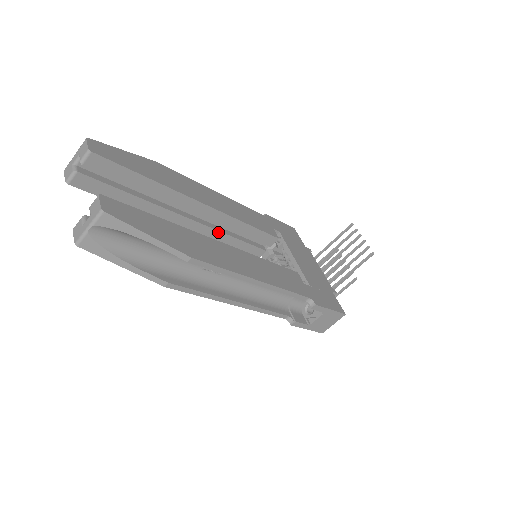
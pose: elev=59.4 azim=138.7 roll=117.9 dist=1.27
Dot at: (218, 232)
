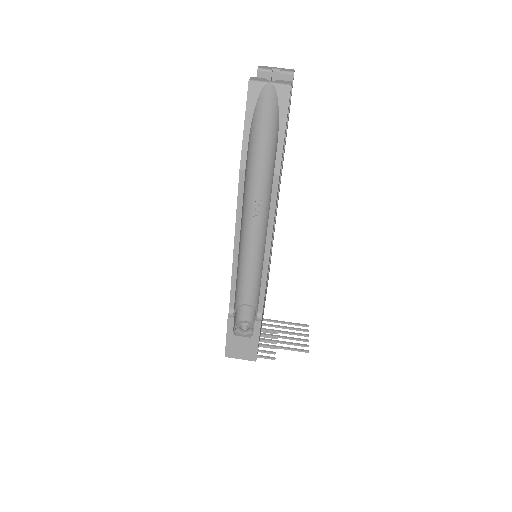
Dot at: occluded
